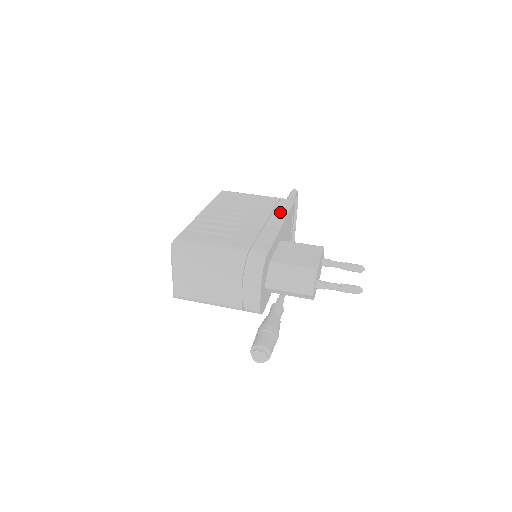
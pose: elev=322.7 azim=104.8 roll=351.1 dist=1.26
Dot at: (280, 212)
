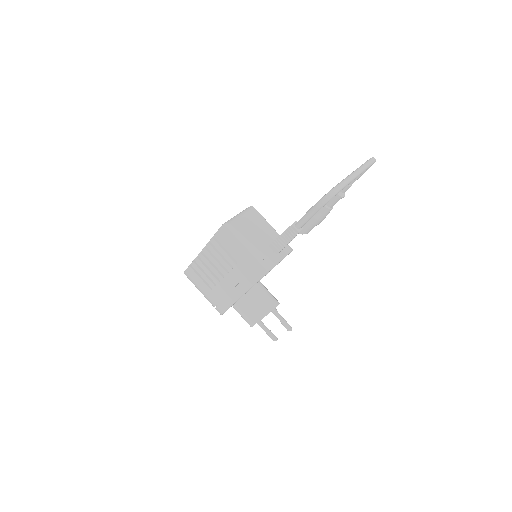
Dot at: (248, 282)
